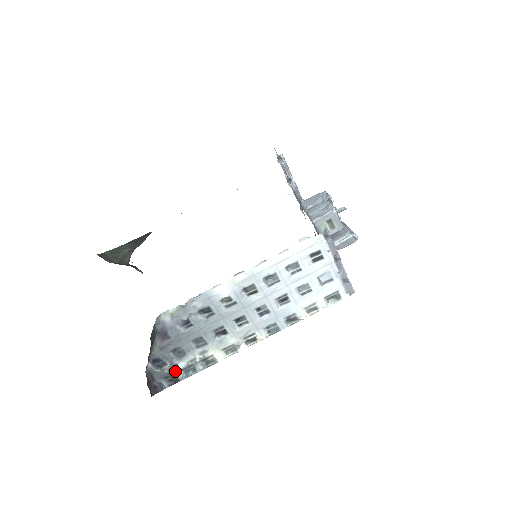
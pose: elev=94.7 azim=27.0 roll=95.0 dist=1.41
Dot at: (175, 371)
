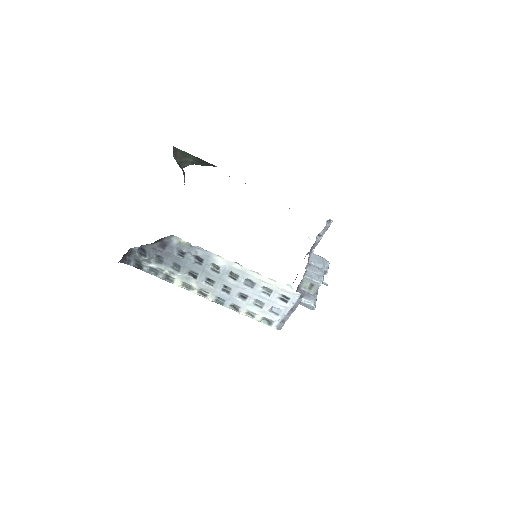
Dot at: (146, 264)
